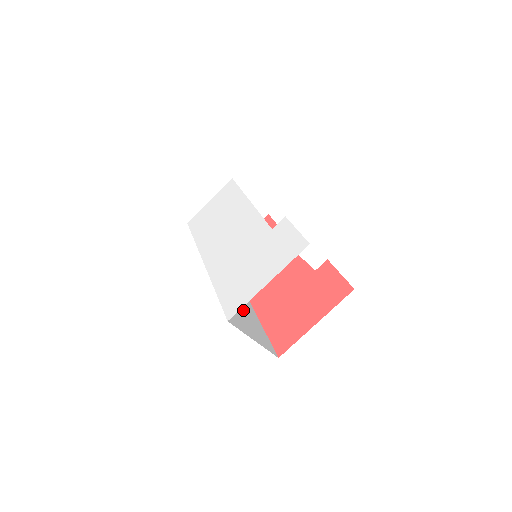
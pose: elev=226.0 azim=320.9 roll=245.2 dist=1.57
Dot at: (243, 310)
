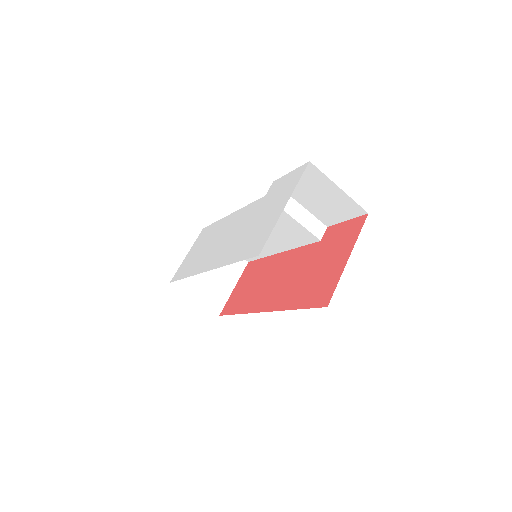
Dot at: occluded
